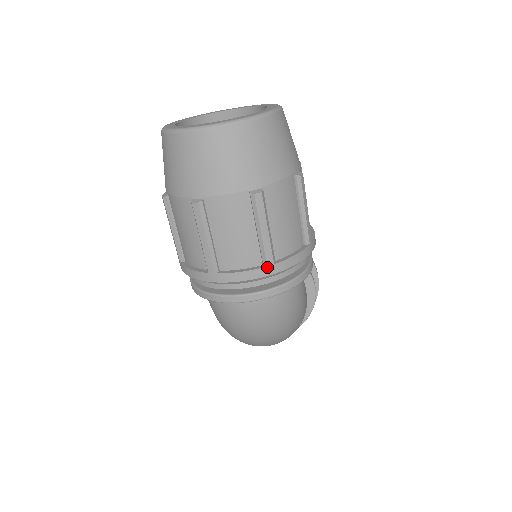
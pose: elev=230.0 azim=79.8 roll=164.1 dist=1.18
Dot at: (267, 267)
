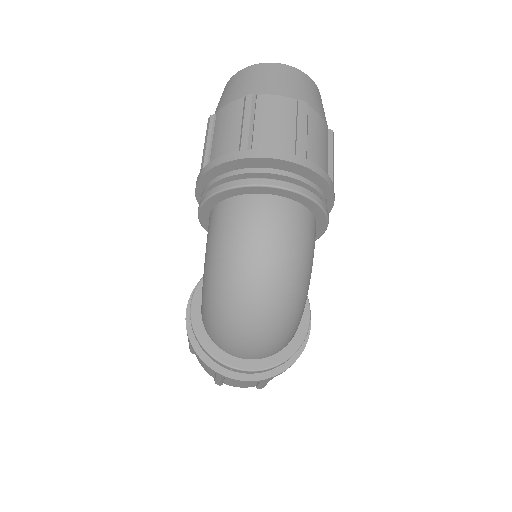
Dot at: (300, 157)
